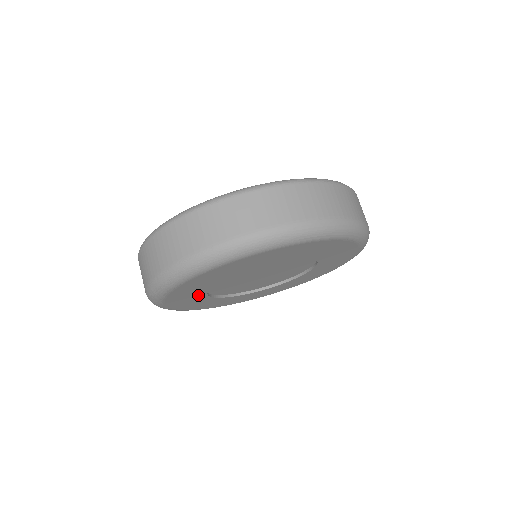
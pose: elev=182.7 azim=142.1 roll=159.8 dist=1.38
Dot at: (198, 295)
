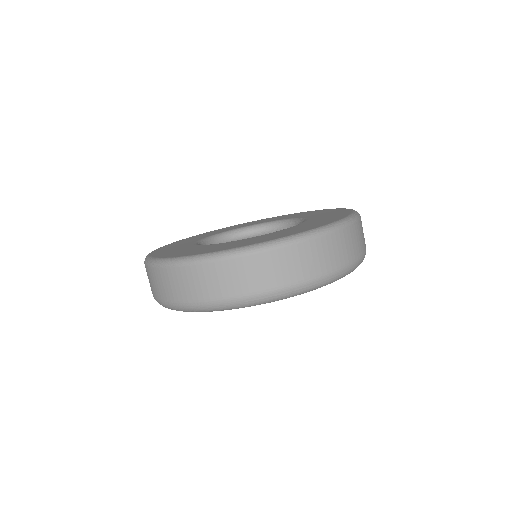
Dot at: occluded
